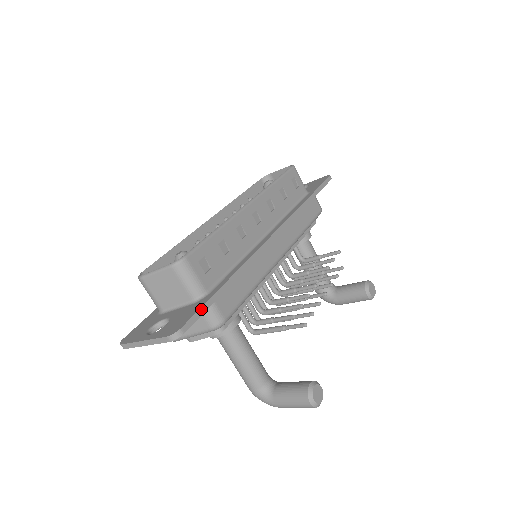
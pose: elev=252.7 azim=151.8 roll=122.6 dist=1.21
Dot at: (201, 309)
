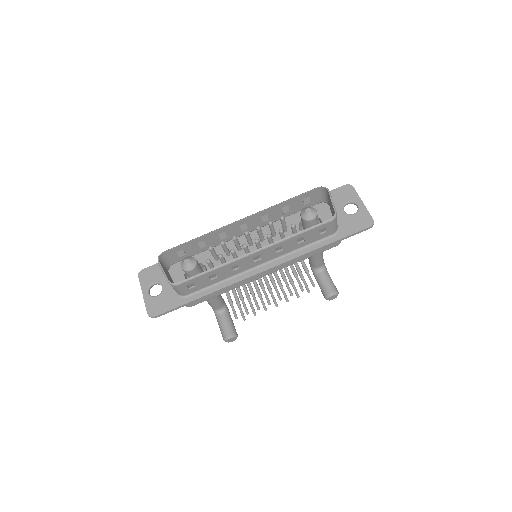
Dot at: (173, 309)
